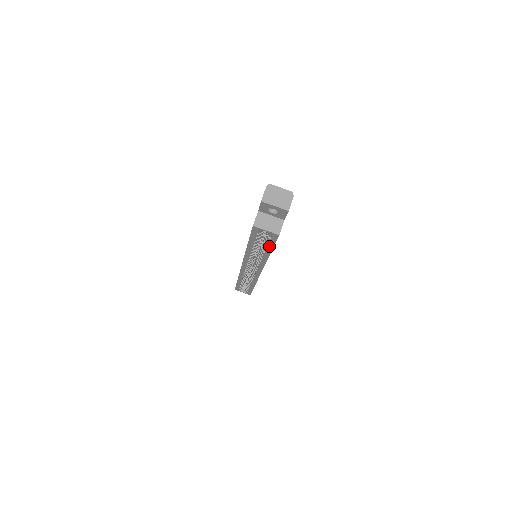
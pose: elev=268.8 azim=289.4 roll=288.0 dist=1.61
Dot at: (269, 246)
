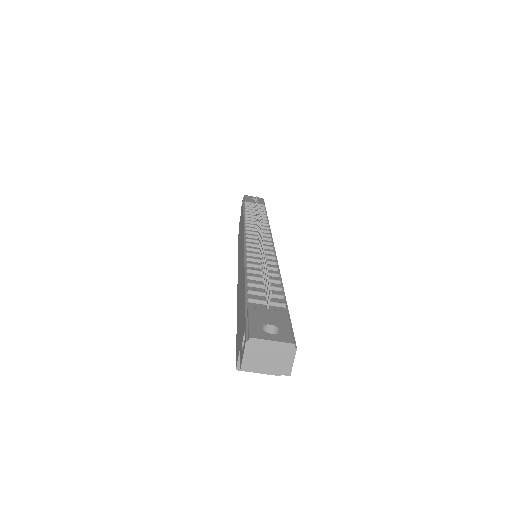
Dot at: occluded
